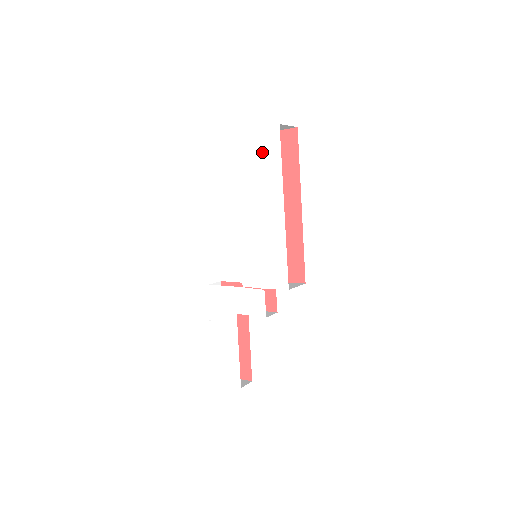
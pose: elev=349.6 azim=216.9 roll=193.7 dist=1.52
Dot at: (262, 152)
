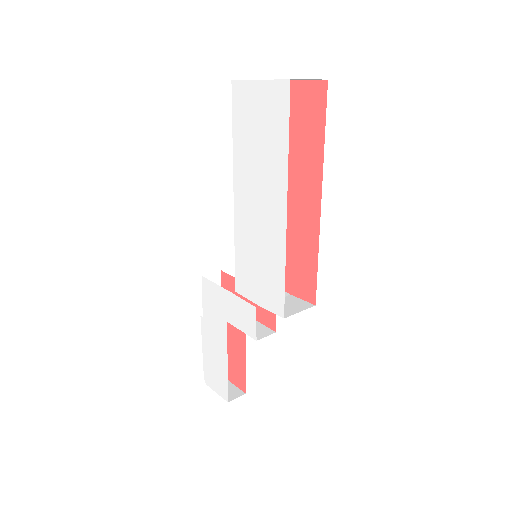
Dot at: (266, 118)
